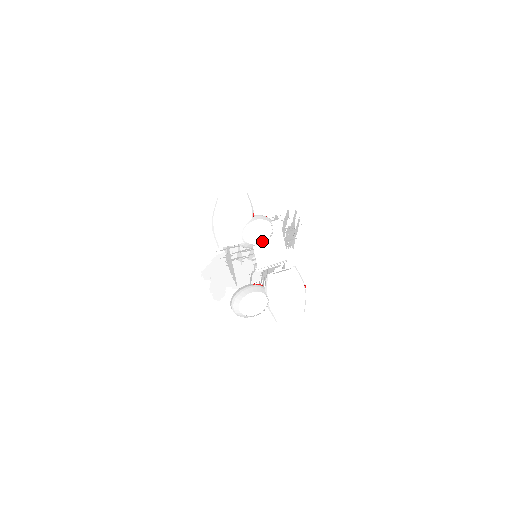
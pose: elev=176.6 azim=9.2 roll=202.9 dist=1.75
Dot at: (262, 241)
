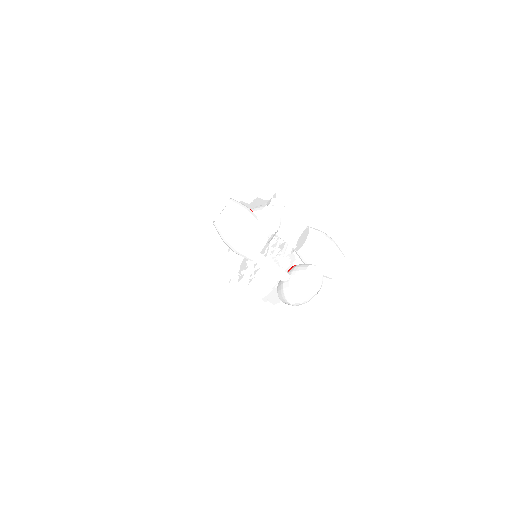
Dot at: (279, 224)
